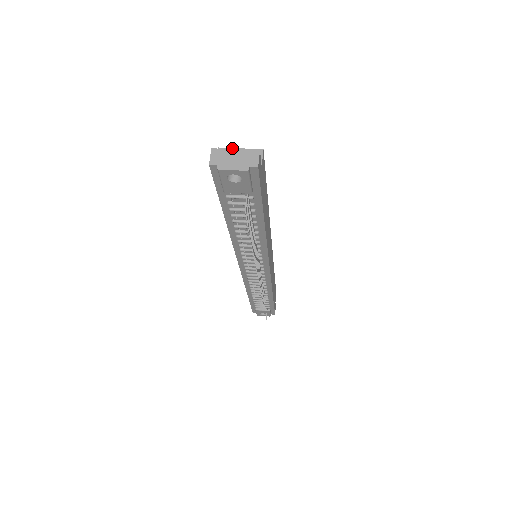
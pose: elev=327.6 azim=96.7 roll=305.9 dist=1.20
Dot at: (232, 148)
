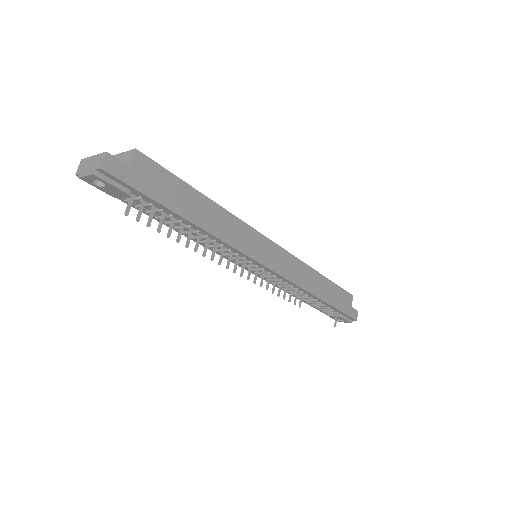
Dot at: (117, 154)
